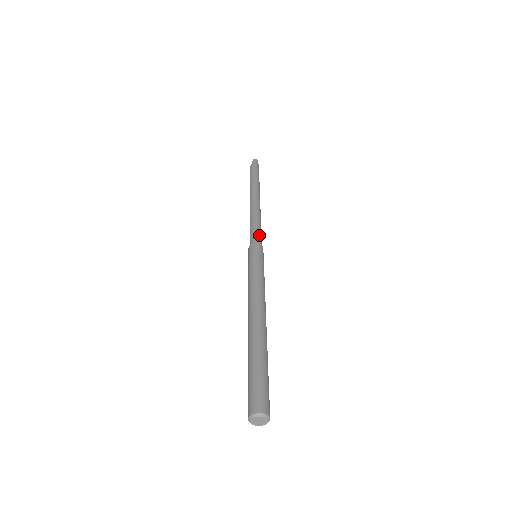
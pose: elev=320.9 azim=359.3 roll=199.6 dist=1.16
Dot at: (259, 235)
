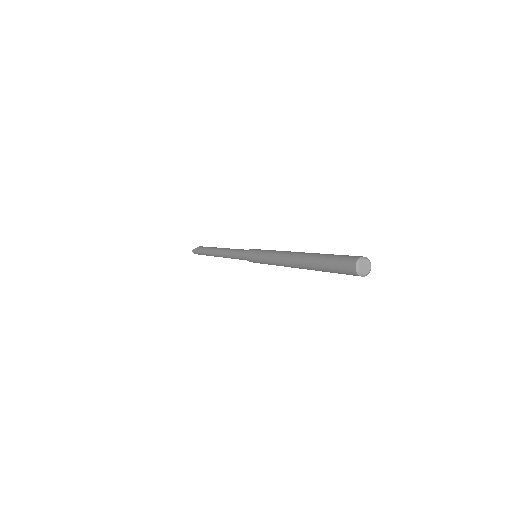
Dot at: occluded
